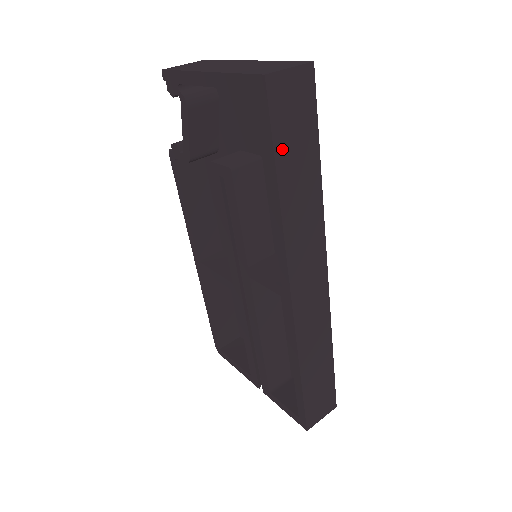
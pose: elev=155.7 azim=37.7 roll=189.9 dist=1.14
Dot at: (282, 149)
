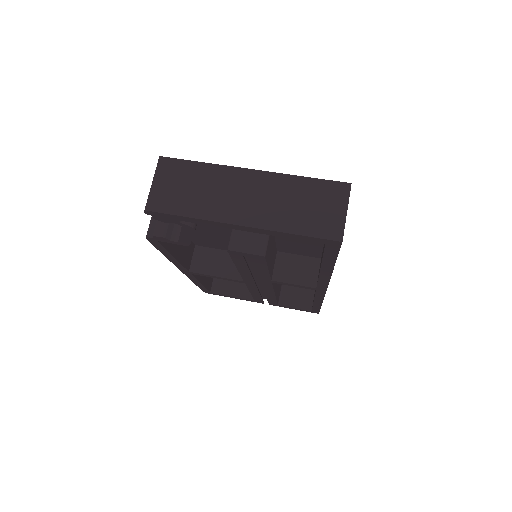
Dot at: occluded
